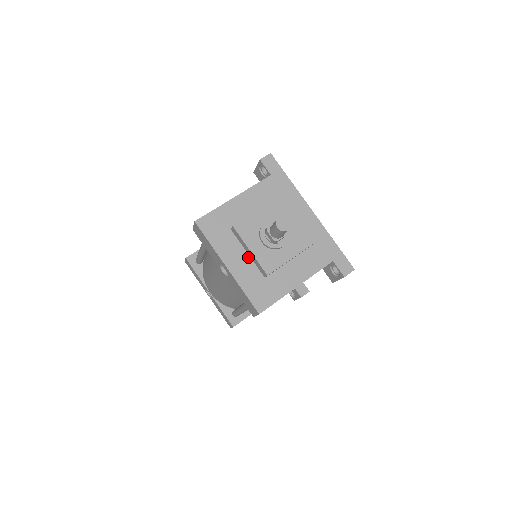
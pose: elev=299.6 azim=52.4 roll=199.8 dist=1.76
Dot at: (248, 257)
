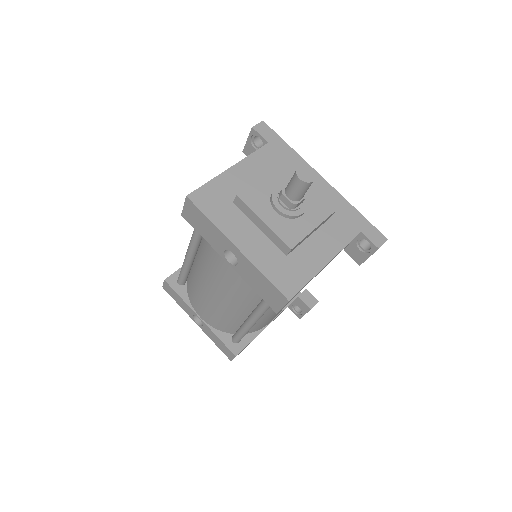
Dot at: (261, 233)
